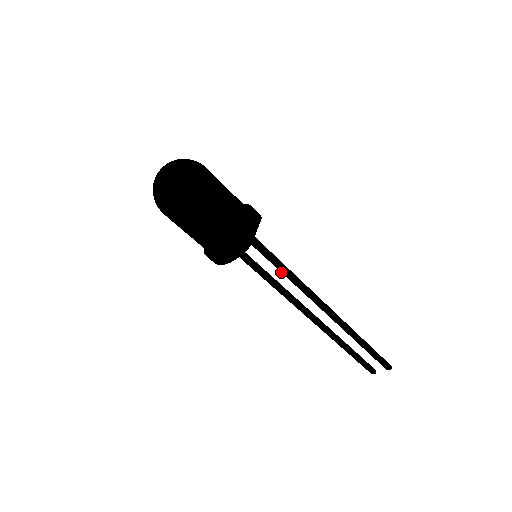
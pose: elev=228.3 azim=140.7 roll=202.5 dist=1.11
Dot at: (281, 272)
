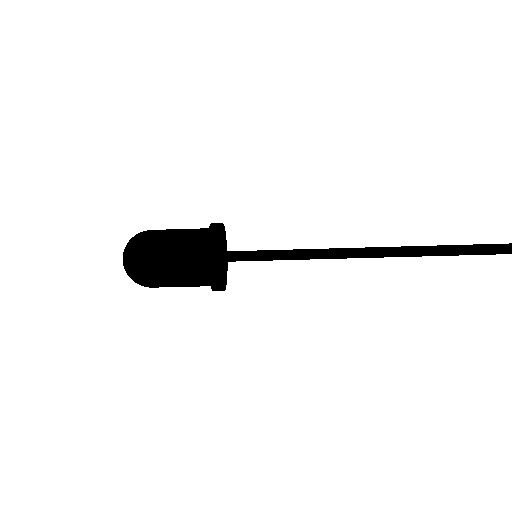
Dot at: occluded
